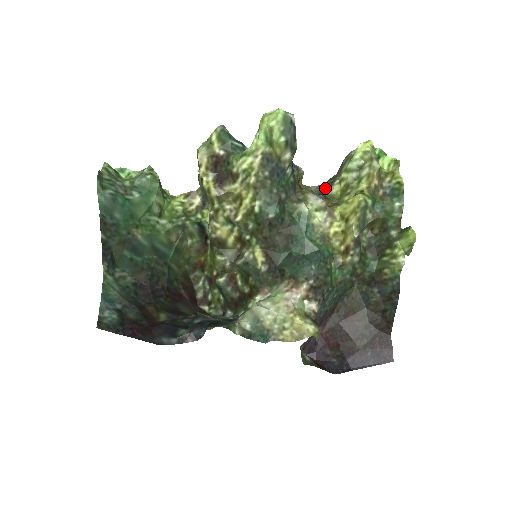
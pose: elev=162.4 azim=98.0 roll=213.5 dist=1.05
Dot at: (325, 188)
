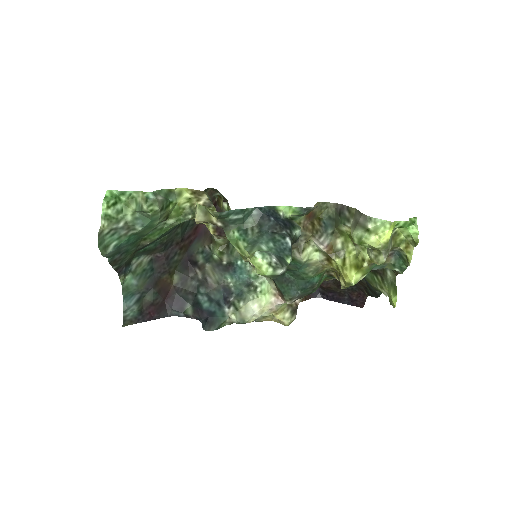
Dot at: (338, 218)
